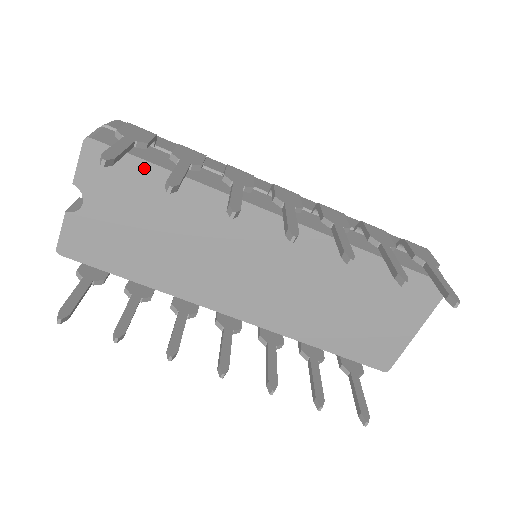
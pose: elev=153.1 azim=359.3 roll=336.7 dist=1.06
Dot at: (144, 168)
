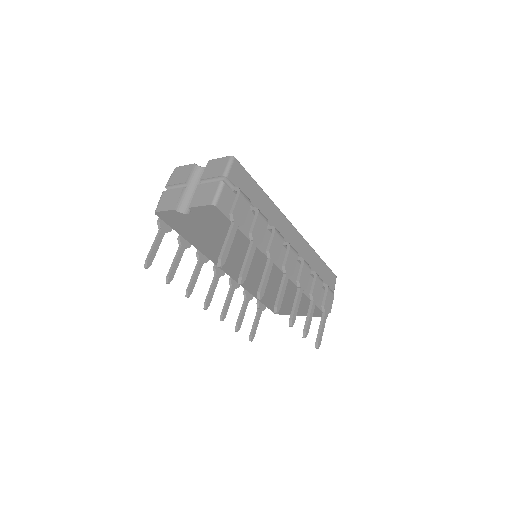
Dot at: occluded
